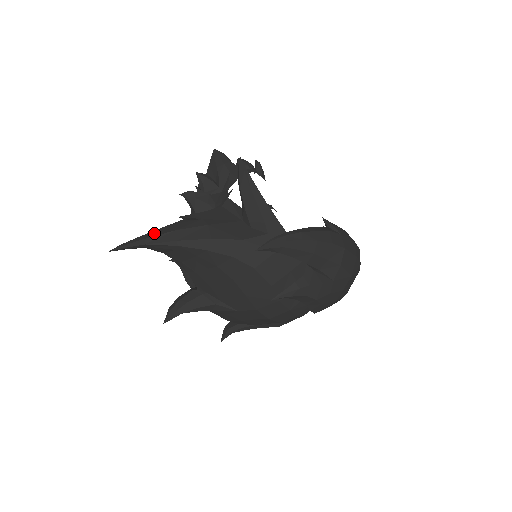
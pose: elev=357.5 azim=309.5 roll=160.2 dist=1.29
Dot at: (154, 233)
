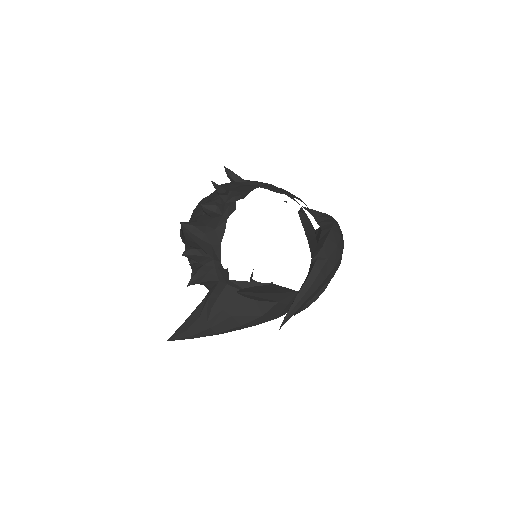
Dot at: (194, 329)
